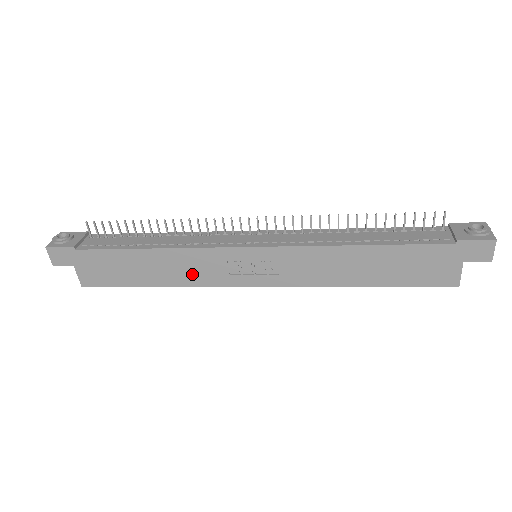
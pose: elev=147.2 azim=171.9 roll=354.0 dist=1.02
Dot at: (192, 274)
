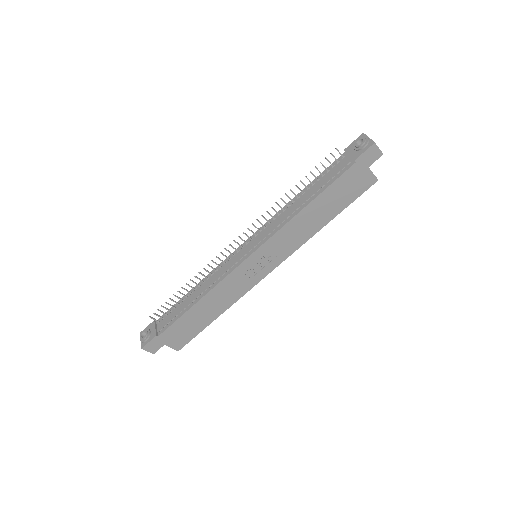
Dot at: (231, 295)
